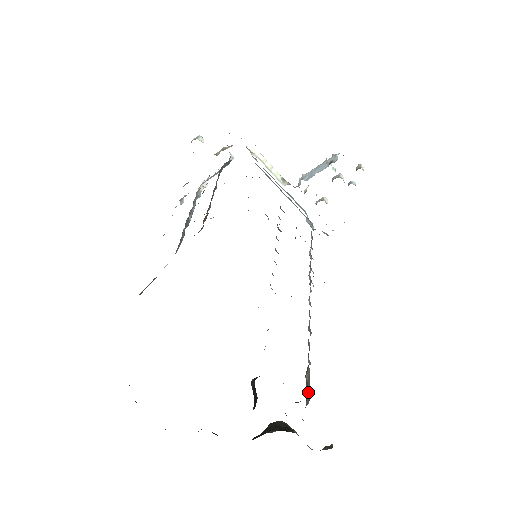
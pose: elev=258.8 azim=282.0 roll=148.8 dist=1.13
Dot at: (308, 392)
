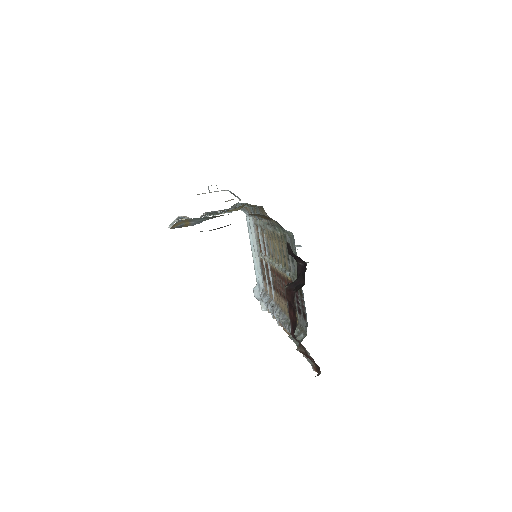
Dot at: (304, 332)
